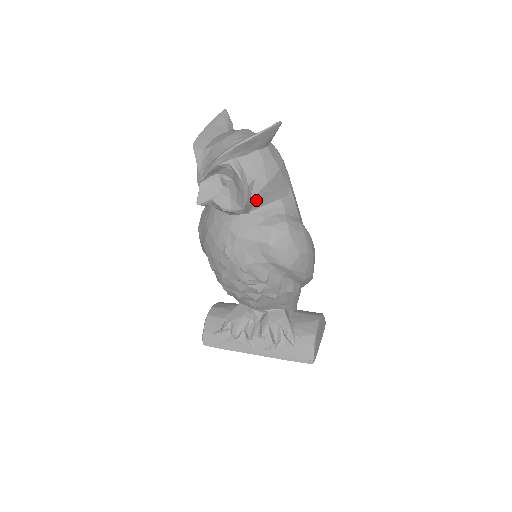
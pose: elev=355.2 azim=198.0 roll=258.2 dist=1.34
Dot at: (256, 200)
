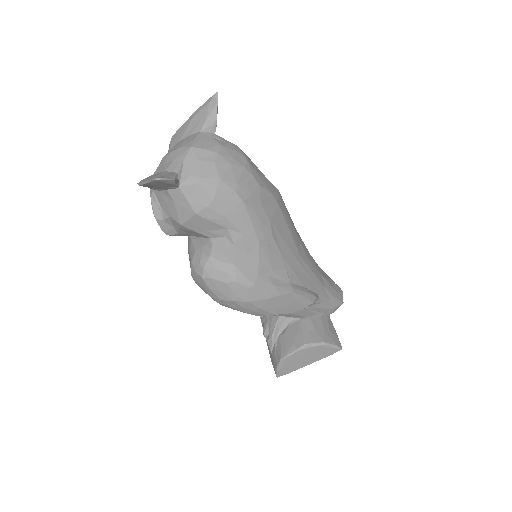
Dot at: (185, 231)
